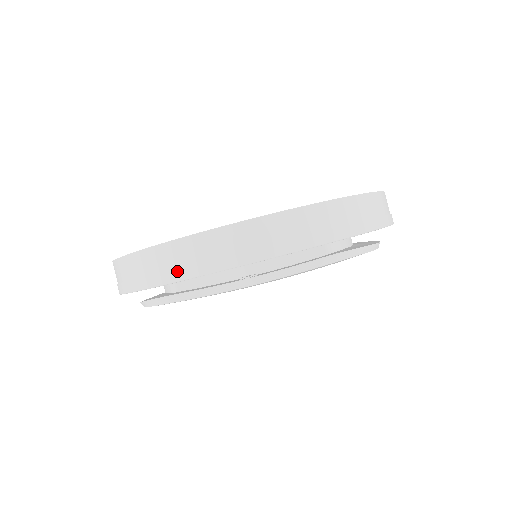
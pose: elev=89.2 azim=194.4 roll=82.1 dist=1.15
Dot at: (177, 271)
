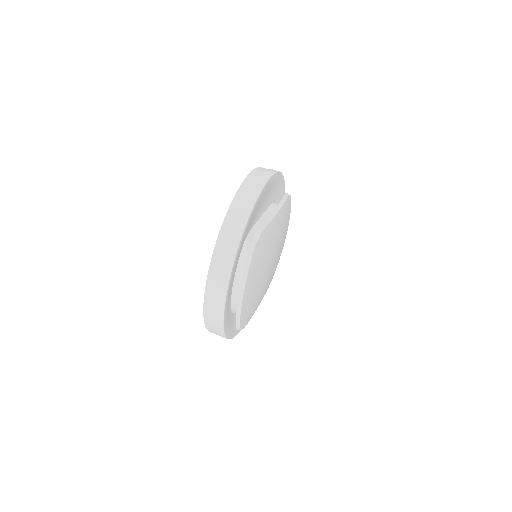
Dot at: (256, 189)
